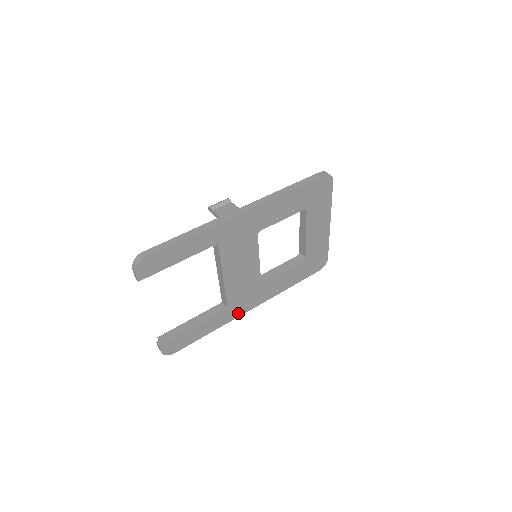
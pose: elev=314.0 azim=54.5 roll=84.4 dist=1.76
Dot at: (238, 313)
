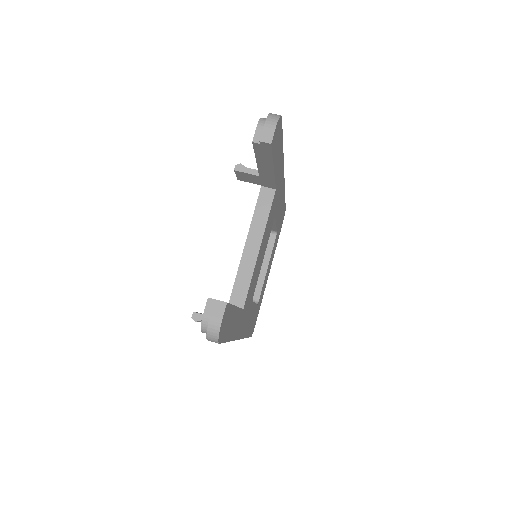
Dot at: (238, 332)
